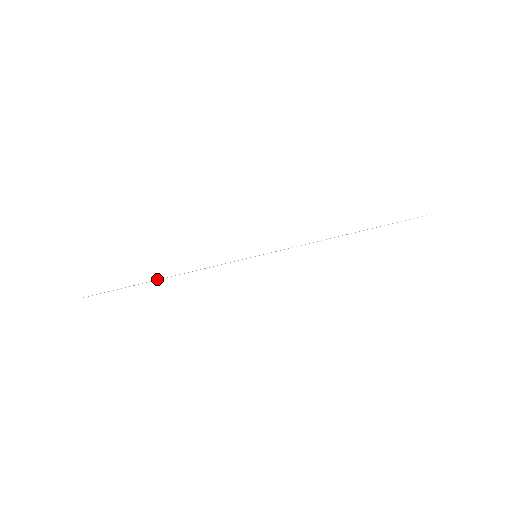
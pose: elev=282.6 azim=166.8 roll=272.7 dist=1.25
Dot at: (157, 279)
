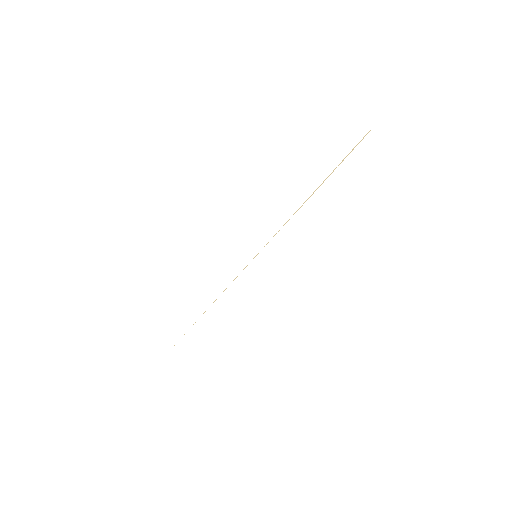
Dot at: (194, 323)
